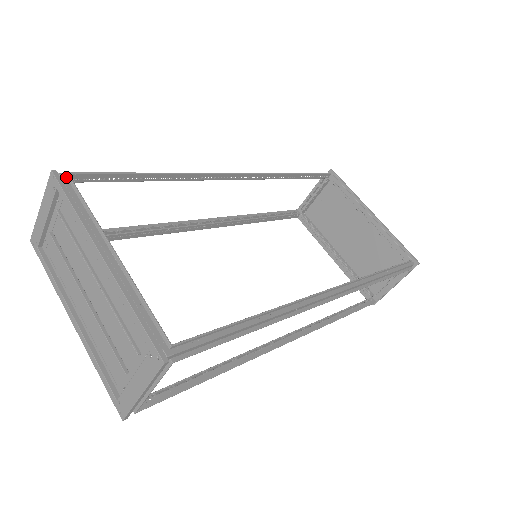
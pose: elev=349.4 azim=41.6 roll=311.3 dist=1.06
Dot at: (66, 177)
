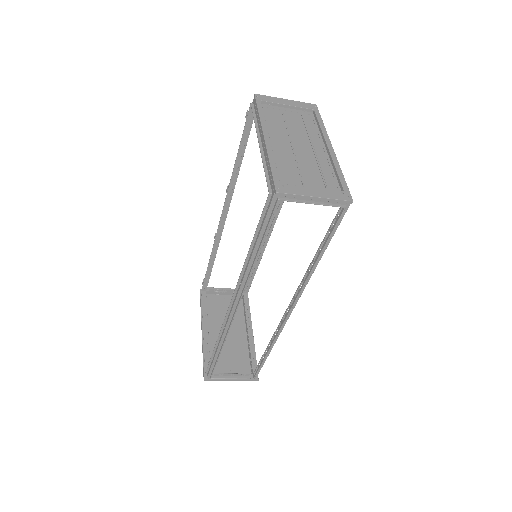
Dot at: occluded
